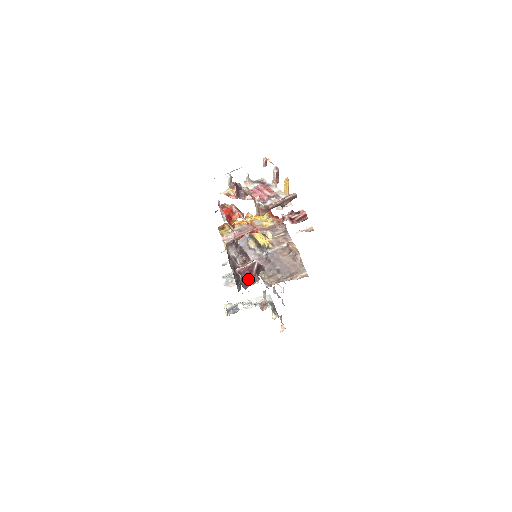
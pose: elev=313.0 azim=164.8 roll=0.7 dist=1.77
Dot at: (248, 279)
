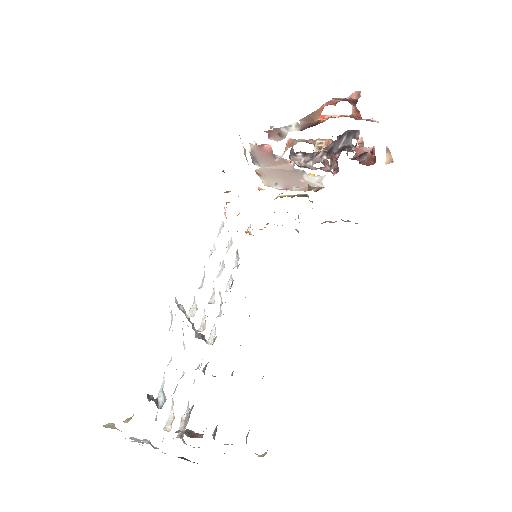
Dot at: occluded
